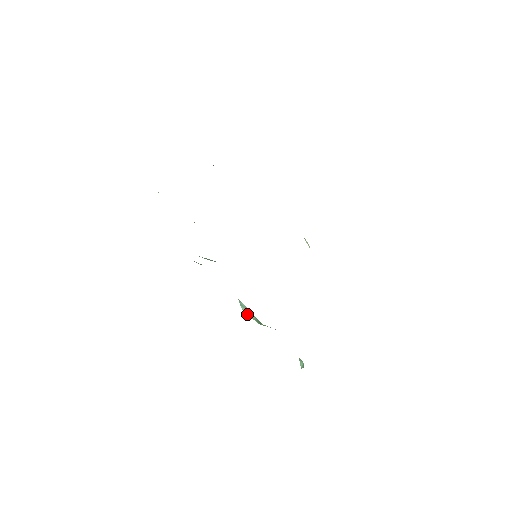
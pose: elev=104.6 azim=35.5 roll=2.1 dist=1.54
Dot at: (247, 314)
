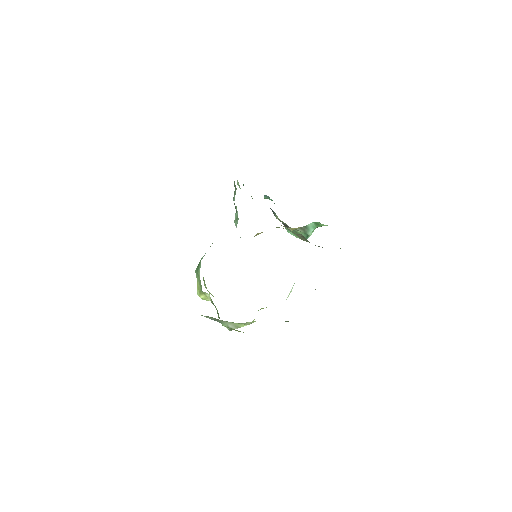
Dot at: occluded
